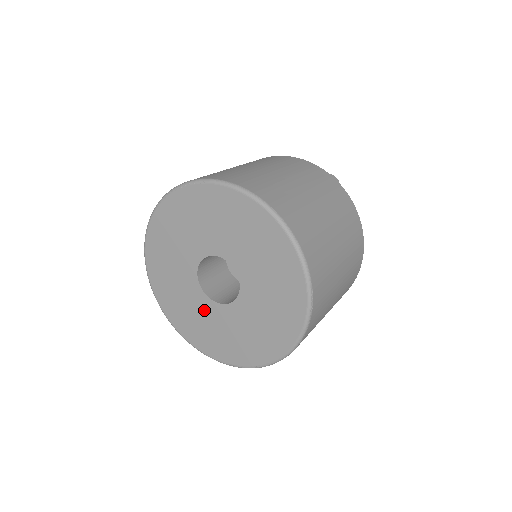
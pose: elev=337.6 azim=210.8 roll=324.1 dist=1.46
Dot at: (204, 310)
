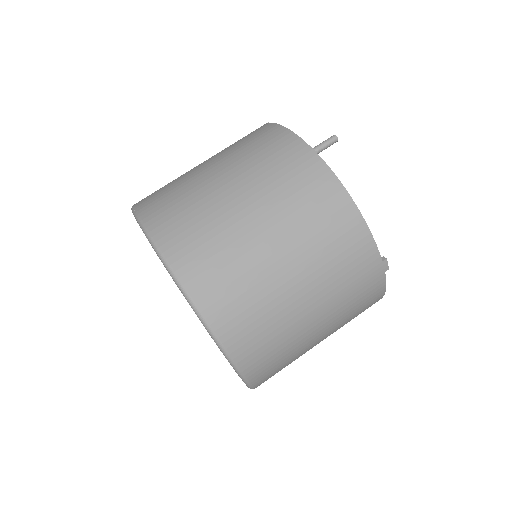
Dot at: occluded
